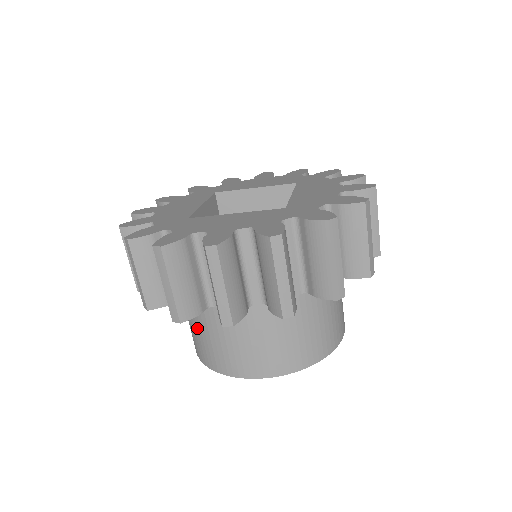
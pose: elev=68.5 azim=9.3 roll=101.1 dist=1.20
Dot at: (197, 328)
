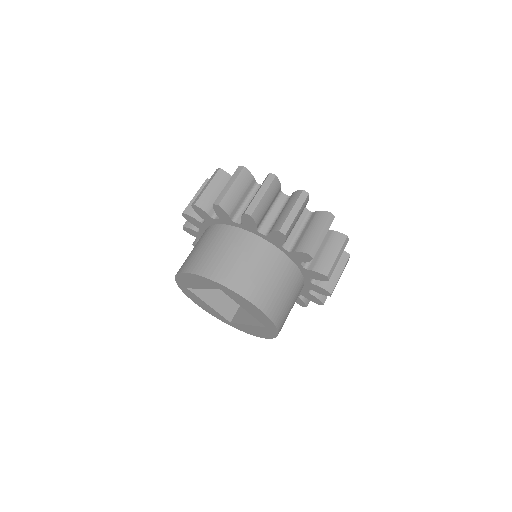
Dot at: (240, 256)
